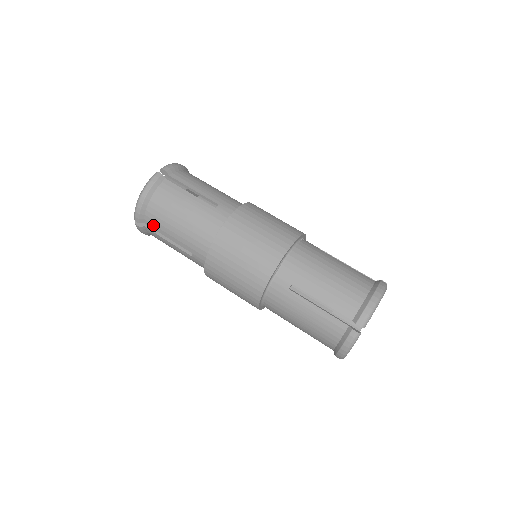
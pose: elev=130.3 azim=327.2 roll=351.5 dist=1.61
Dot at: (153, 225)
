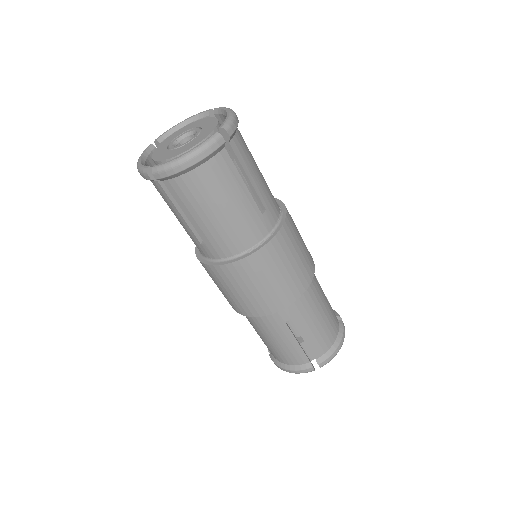
Dot at: (176, 193)
